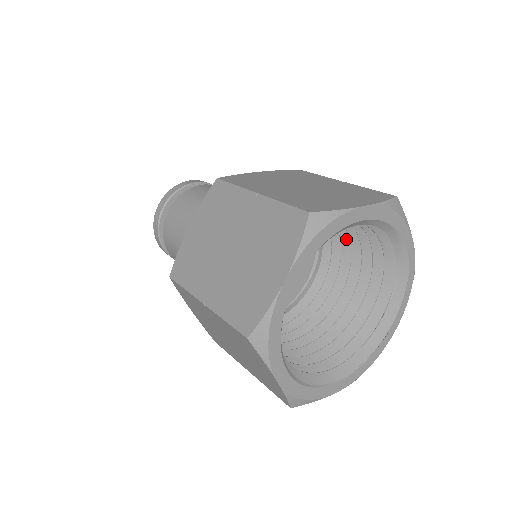
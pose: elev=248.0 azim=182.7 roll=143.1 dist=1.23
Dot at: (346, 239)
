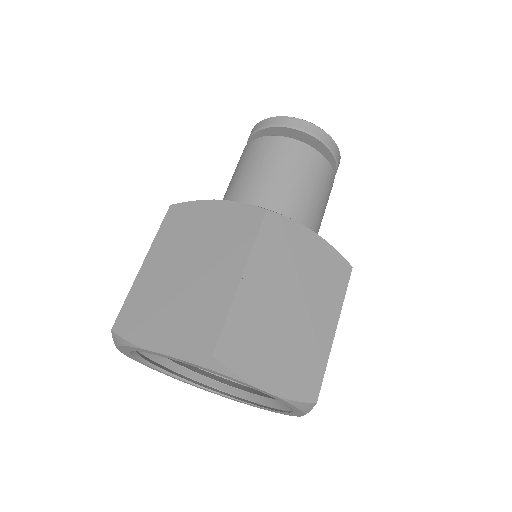
Dot at: occluded
